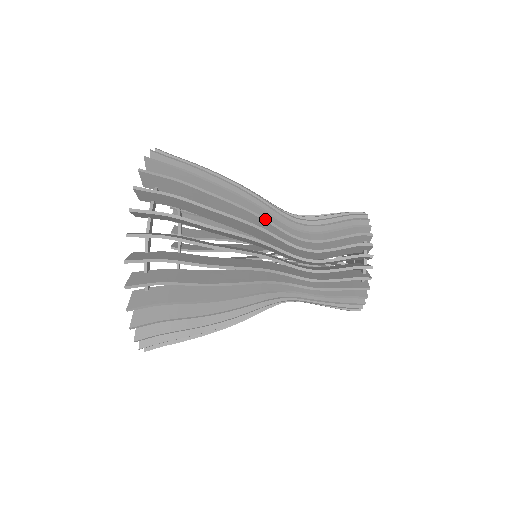
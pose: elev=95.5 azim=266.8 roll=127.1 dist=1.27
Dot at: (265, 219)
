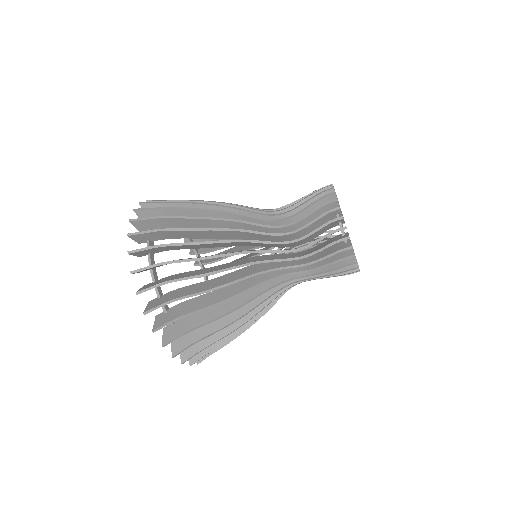
Dot at: (253, 263)
